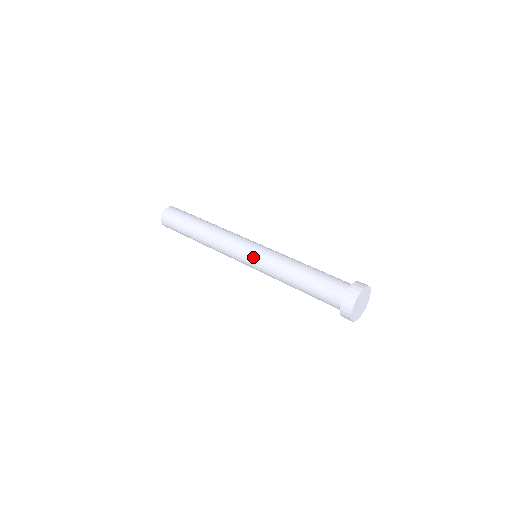
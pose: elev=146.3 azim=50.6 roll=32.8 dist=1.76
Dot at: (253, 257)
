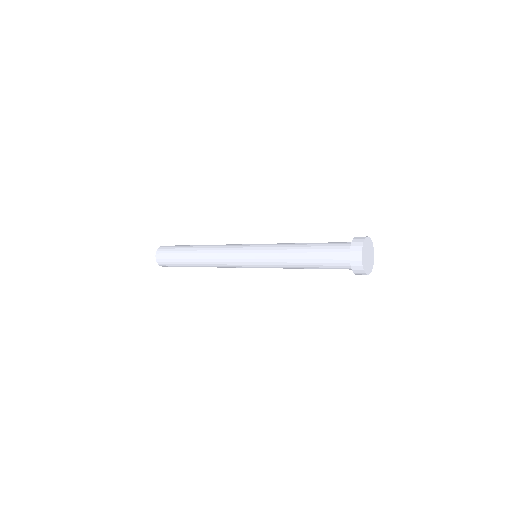
Dot at: (255, 249)
